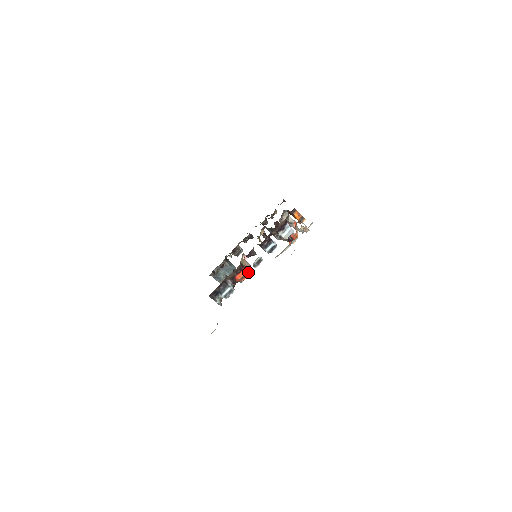
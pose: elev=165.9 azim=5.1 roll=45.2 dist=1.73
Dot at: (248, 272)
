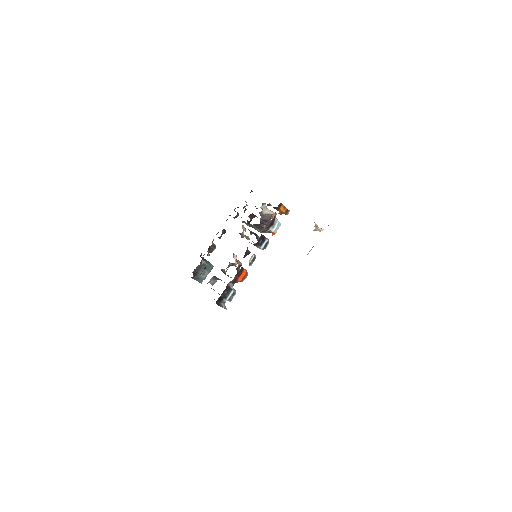
Dot at: (247, 272)
